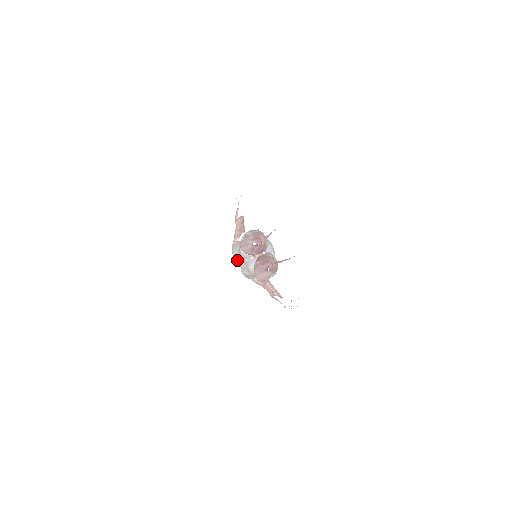
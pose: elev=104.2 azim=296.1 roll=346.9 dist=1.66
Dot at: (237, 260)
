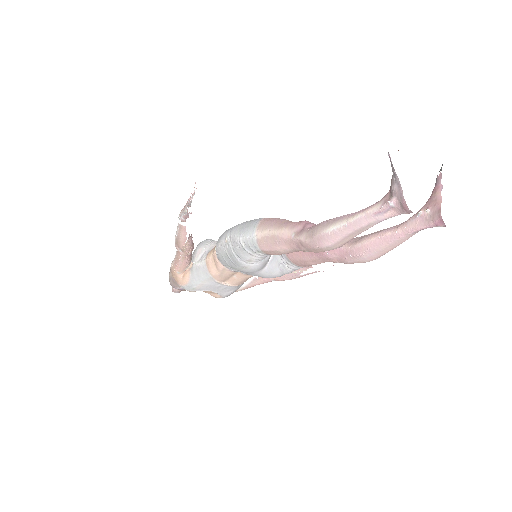
Dot at: (209, 290)
